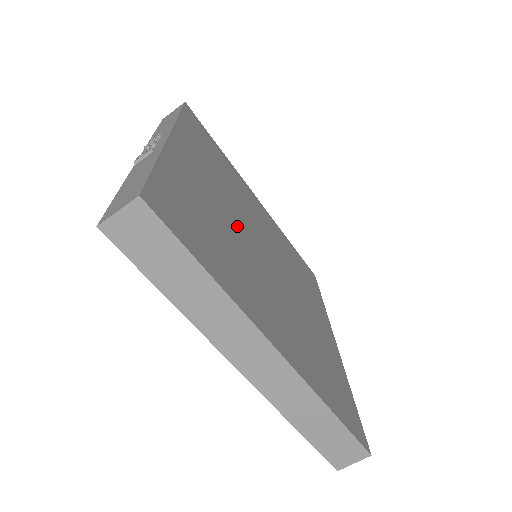
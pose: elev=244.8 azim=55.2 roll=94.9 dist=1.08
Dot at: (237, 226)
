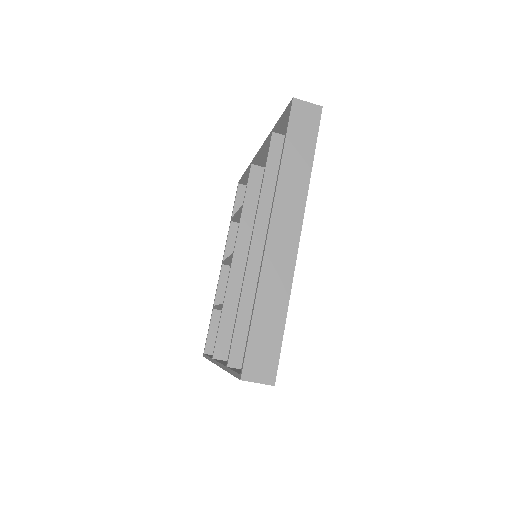
Dot at: occluded
